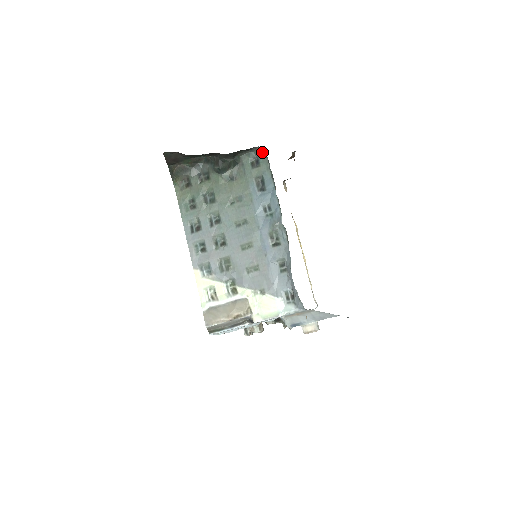
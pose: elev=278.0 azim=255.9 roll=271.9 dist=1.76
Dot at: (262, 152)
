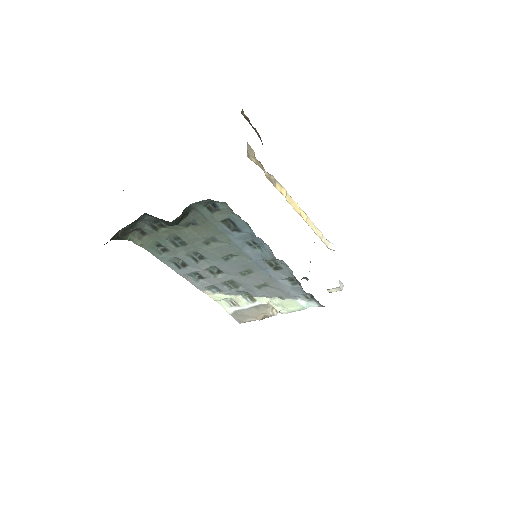
Dot at: occluded
